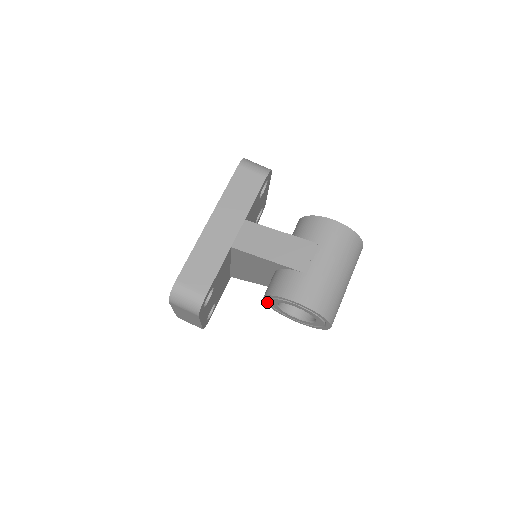
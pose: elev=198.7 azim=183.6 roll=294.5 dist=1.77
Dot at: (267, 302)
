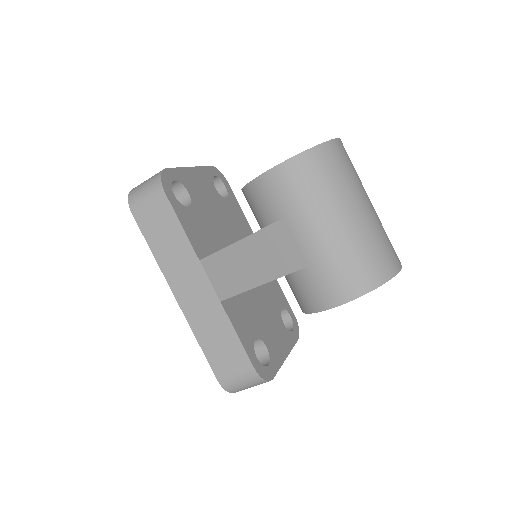
Dot at: occluded
